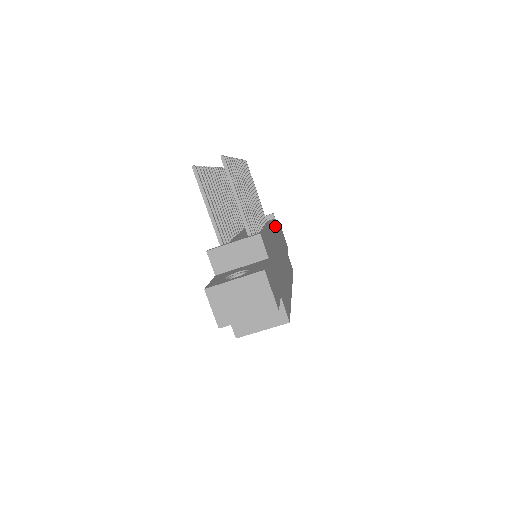
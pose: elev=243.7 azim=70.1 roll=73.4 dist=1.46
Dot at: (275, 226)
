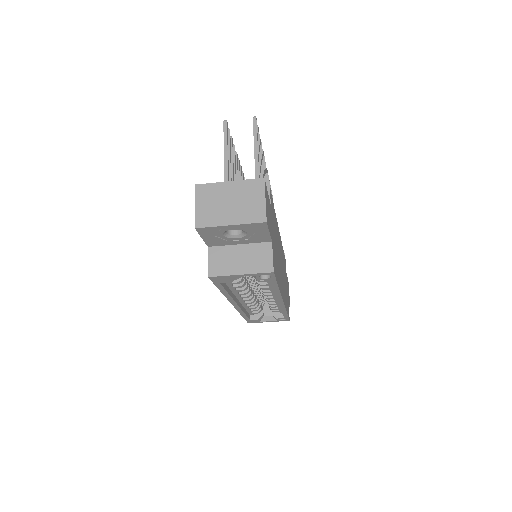
Dot at: occluded
